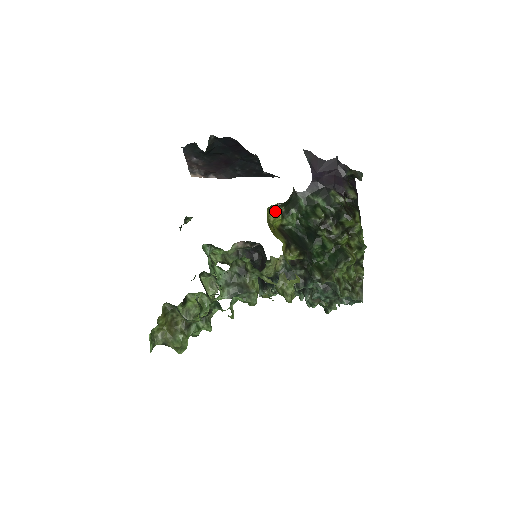
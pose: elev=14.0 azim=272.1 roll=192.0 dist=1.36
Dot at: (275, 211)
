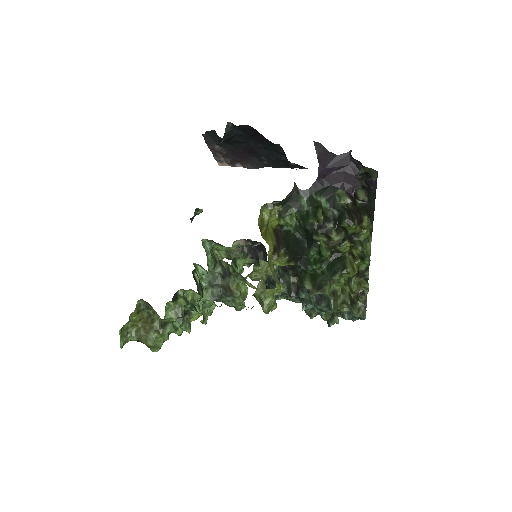
Dot at: (271, 210)
